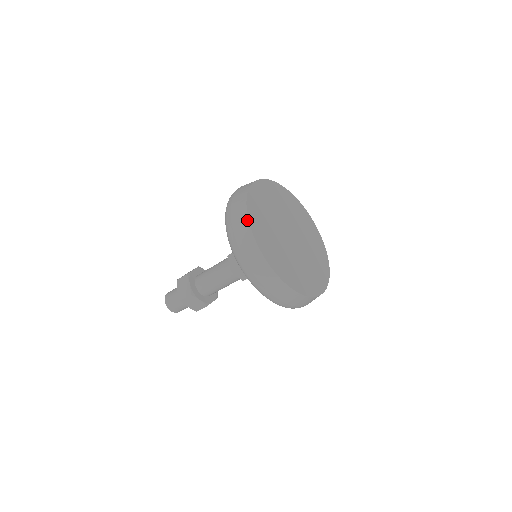
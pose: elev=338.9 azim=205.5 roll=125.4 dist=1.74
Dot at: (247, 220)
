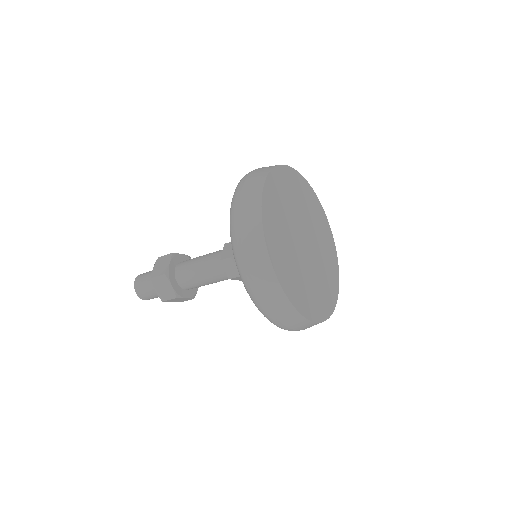
Dot at: (262, 184)
